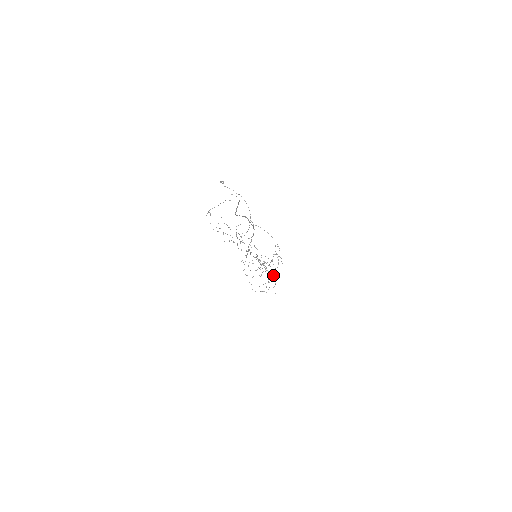
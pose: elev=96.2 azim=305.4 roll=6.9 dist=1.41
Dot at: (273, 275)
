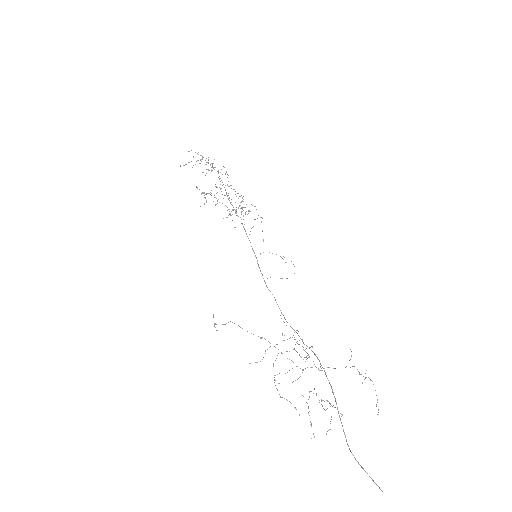
Dot at: occluded
